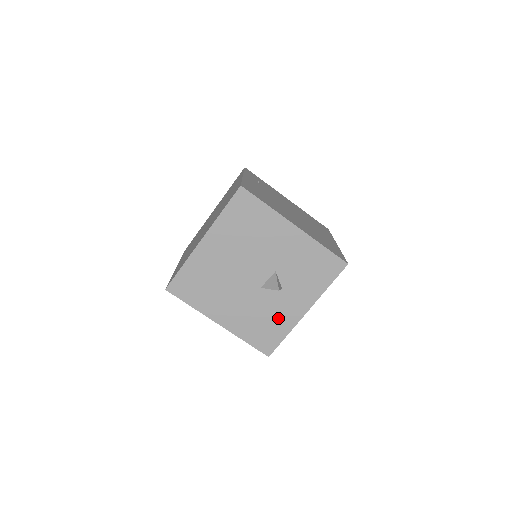
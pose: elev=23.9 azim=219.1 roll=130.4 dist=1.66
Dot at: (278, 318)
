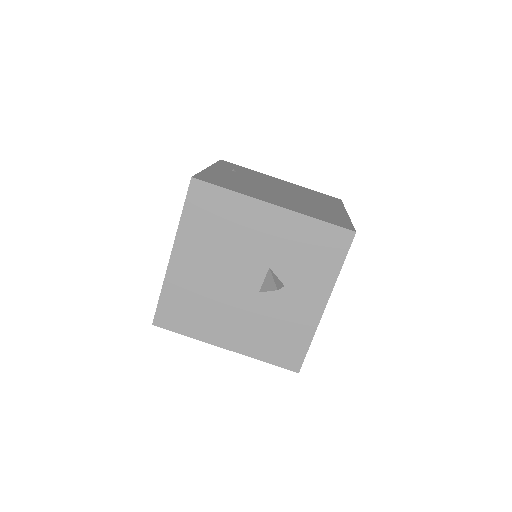
Dot at: (293, 323)
